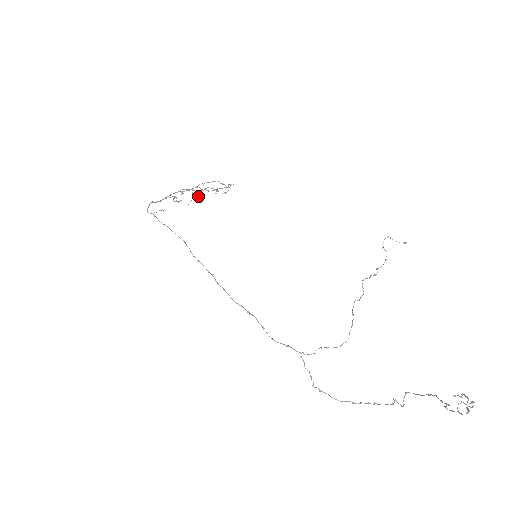
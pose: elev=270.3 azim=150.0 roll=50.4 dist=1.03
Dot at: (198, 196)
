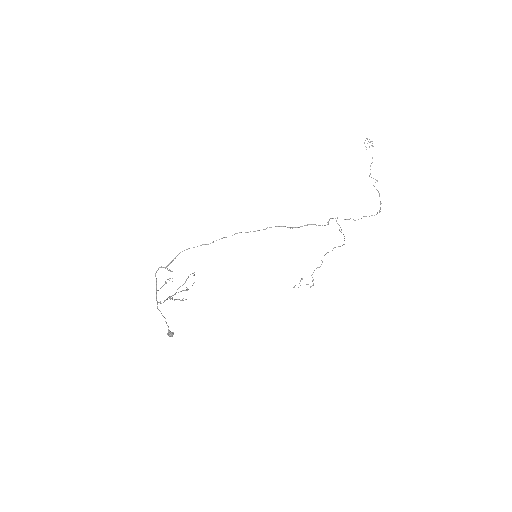
Dot at: occluded
